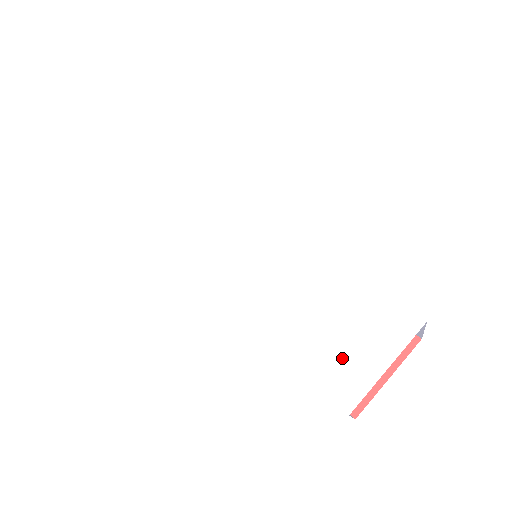
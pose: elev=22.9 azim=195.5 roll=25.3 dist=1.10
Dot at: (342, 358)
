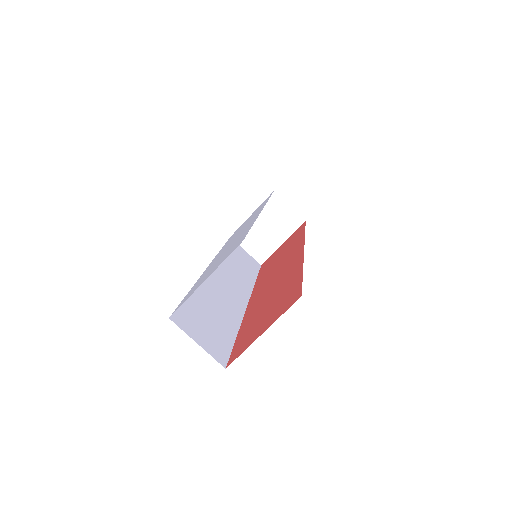
Dot at: occluded
